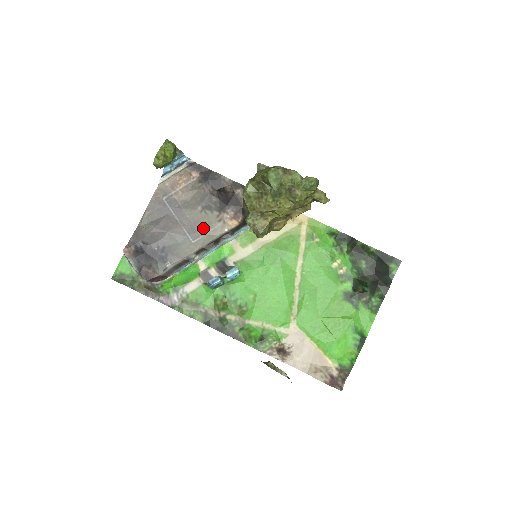
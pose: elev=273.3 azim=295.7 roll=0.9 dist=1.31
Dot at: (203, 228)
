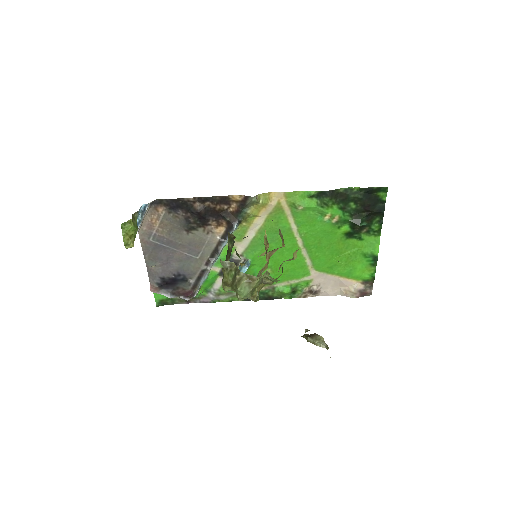
Dot at: (198, 245)
